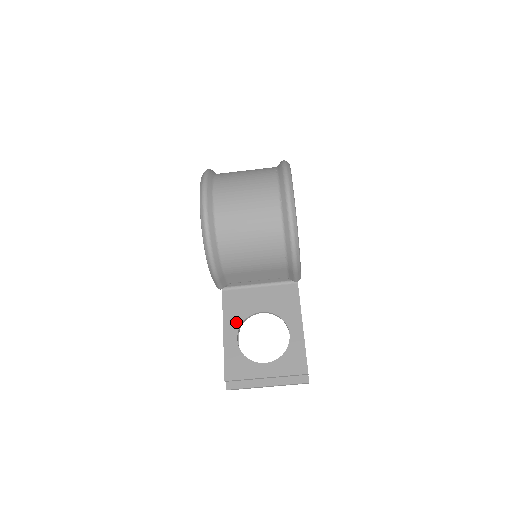
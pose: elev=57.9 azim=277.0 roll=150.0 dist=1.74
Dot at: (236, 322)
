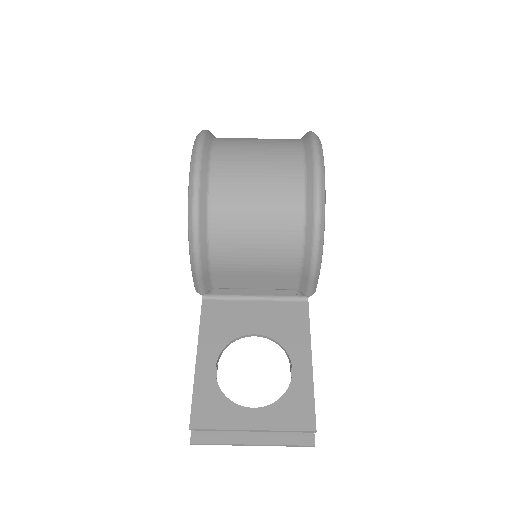
Dot at: (217, 344)
